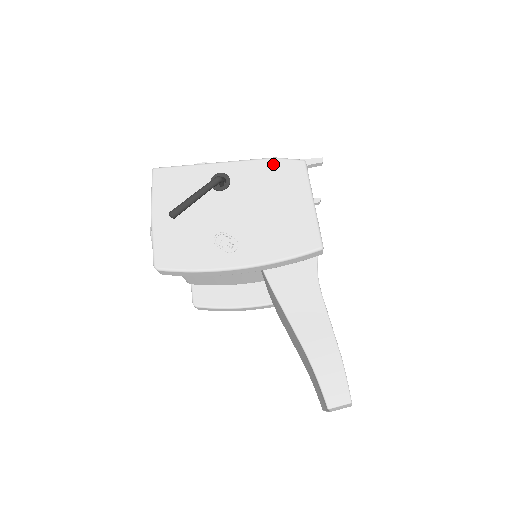
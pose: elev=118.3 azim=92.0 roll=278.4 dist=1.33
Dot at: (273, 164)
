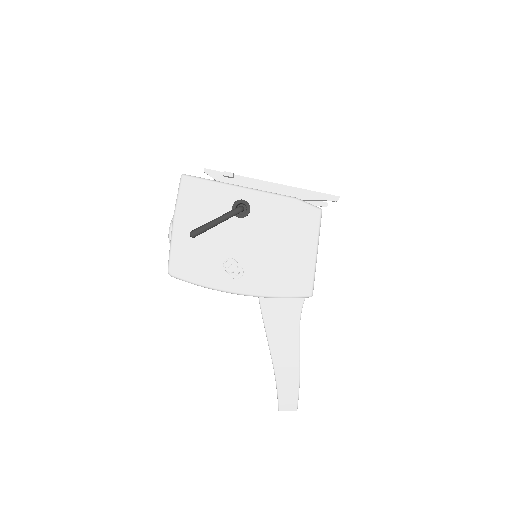
Dot at: (293, 205)
